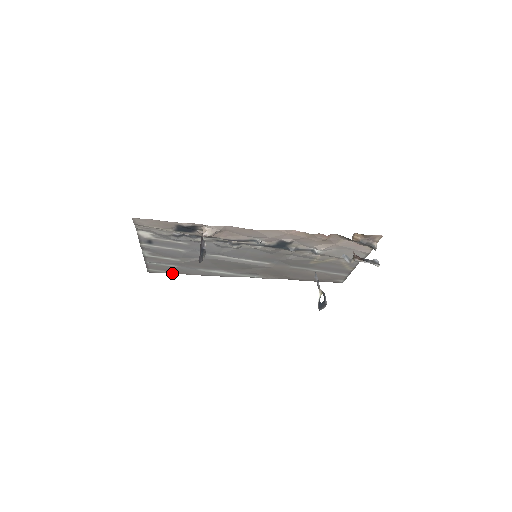
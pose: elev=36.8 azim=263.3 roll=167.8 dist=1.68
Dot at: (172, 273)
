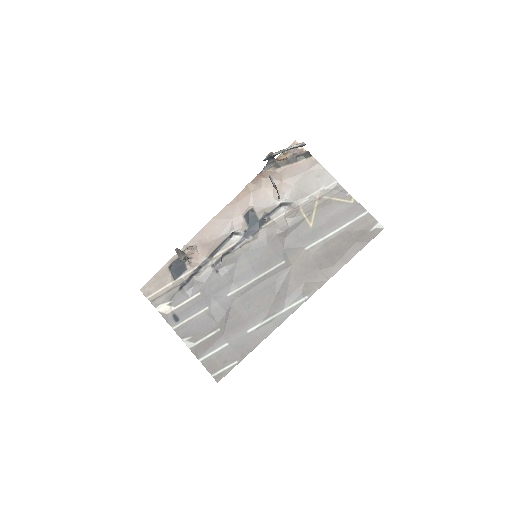
Dot at: (237, 364)
